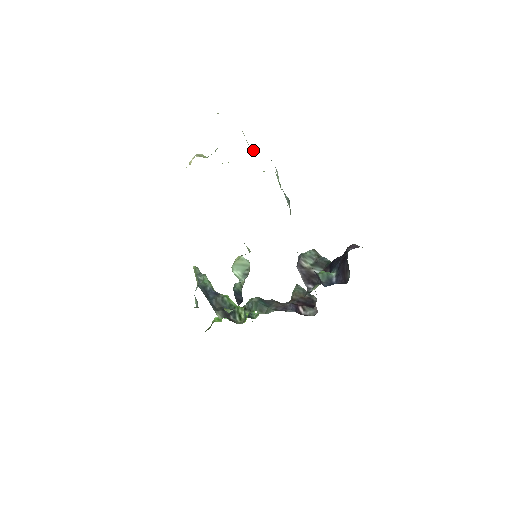
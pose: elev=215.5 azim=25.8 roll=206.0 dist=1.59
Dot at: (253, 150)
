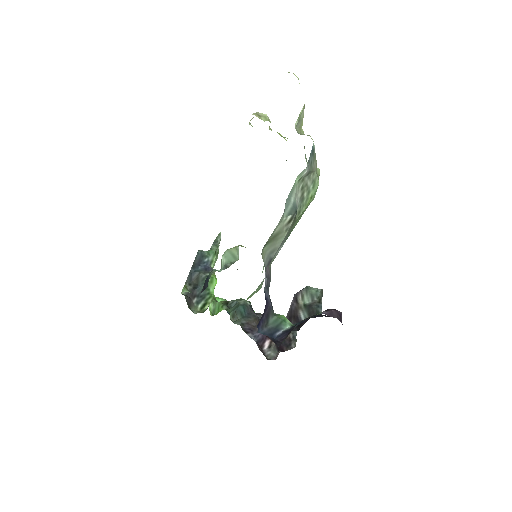
Dot at: occluded
